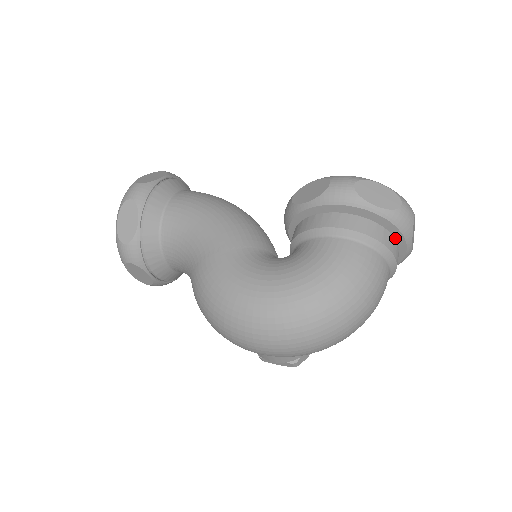
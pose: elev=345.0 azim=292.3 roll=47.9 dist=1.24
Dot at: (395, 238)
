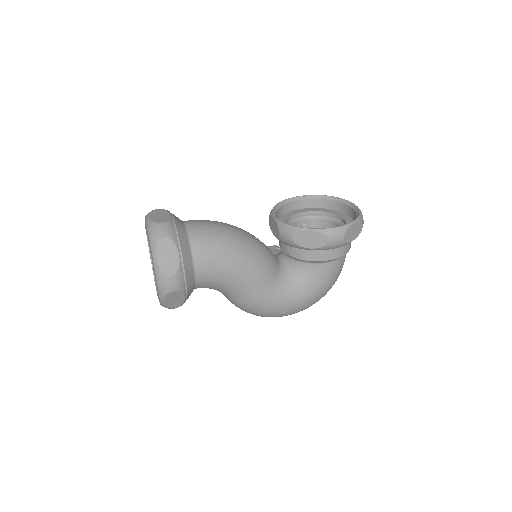
Dot at: occluded
